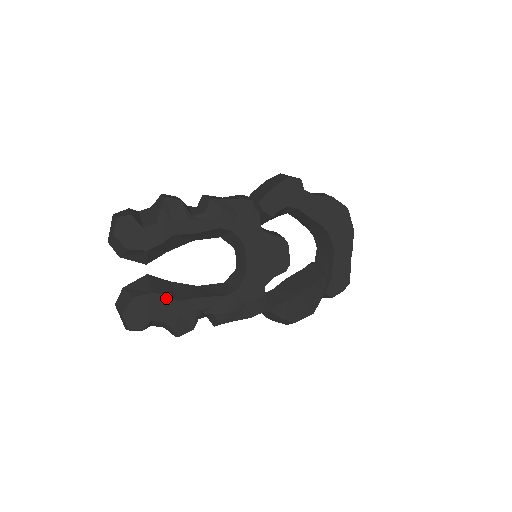
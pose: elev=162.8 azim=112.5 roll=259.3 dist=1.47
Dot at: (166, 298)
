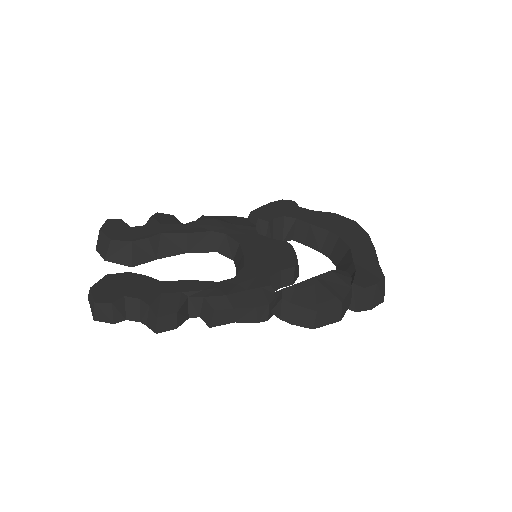
Dot at: (145, 278)
